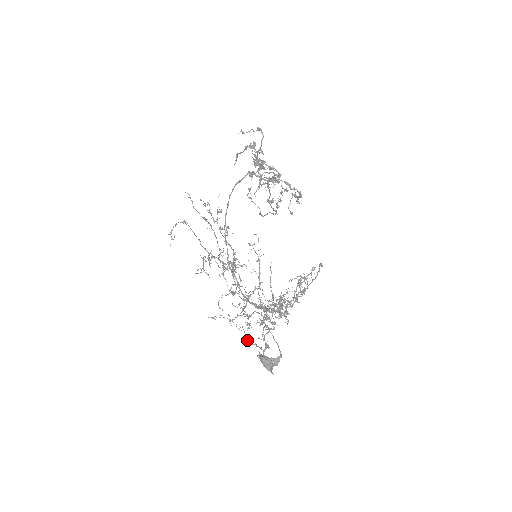
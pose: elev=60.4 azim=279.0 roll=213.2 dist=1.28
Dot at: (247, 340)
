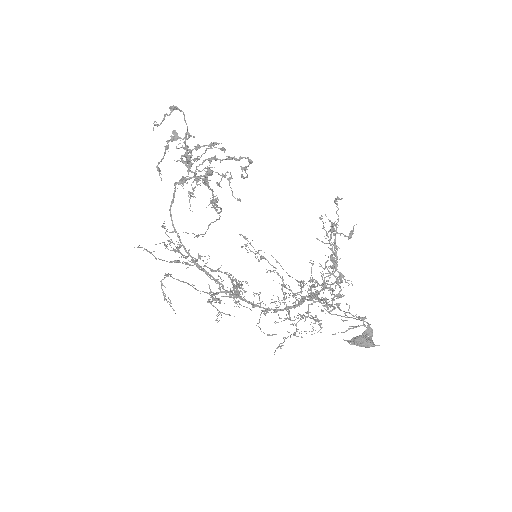
Dot at: occluded
